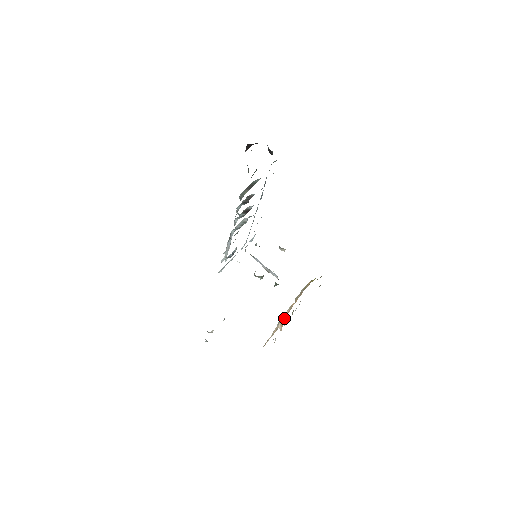
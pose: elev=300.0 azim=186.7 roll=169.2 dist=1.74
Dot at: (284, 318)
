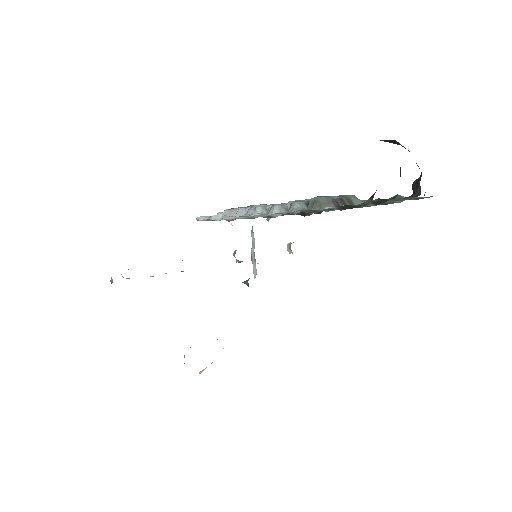
Dot at: occluded
